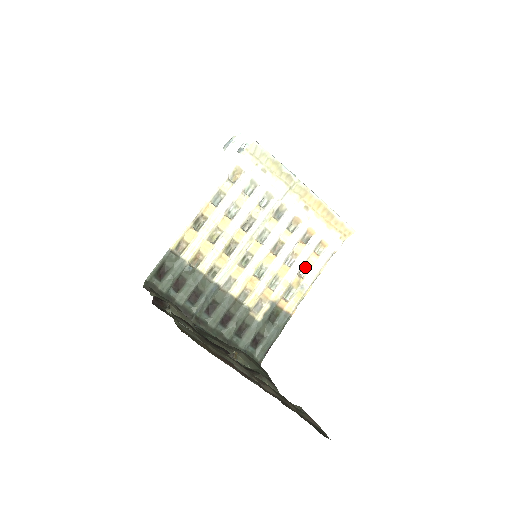
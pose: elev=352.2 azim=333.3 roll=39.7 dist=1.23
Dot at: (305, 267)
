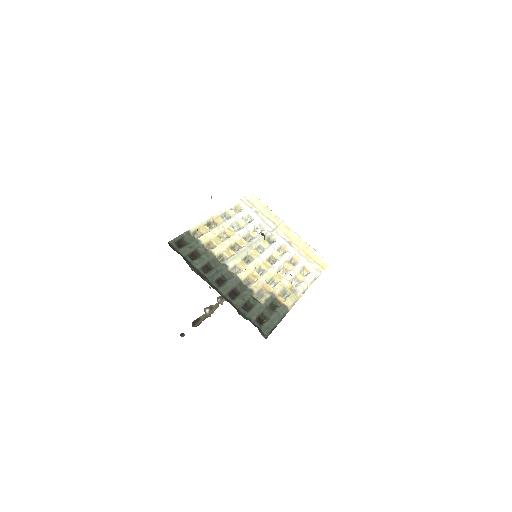
Dot at: (294, 281)
